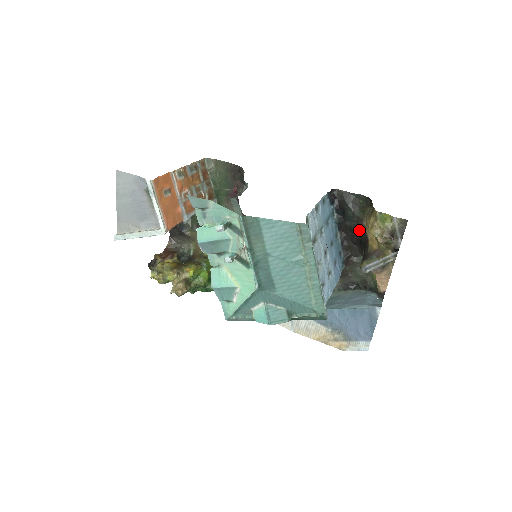
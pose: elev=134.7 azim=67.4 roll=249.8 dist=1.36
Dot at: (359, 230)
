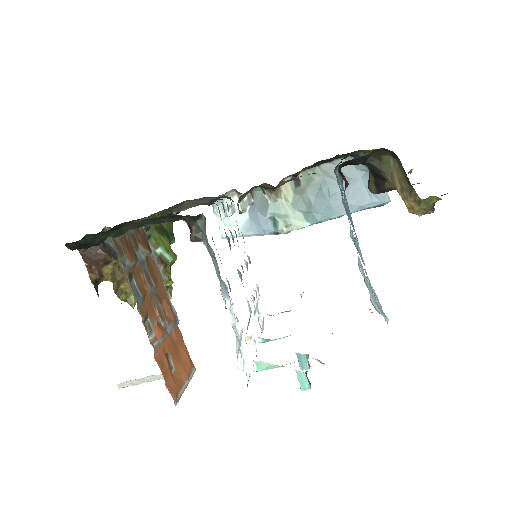
Dot at: (370, 168)
